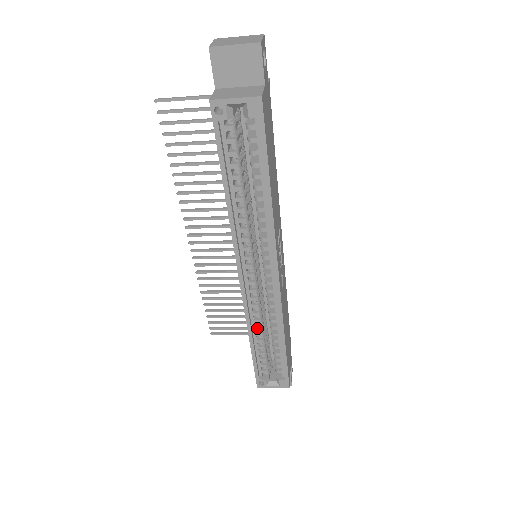
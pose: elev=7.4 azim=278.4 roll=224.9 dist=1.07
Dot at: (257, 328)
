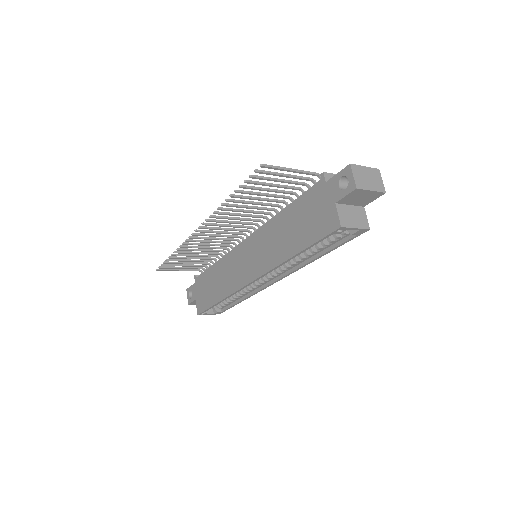
Dot at: occluded
